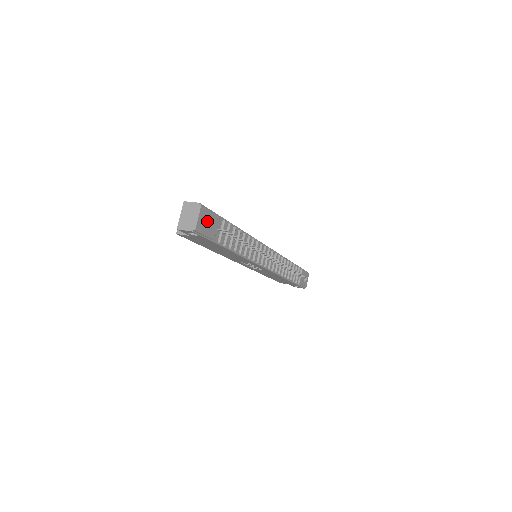
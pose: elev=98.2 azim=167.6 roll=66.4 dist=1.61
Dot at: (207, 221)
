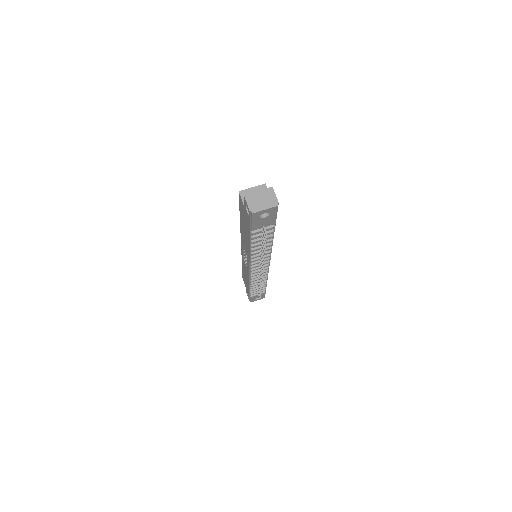
Dot at: (266, 216)
